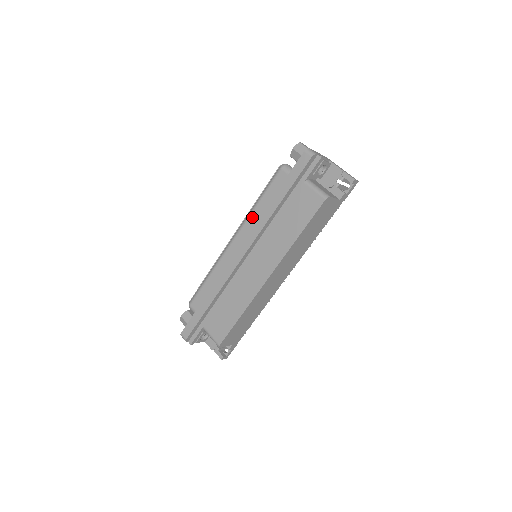
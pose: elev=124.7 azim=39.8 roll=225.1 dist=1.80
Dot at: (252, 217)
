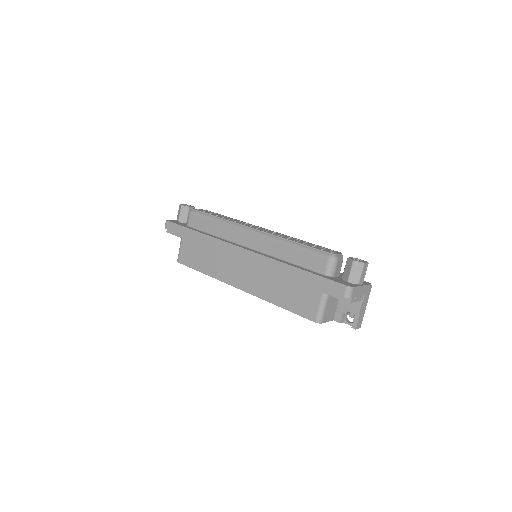
Dot at: (277, 246)
